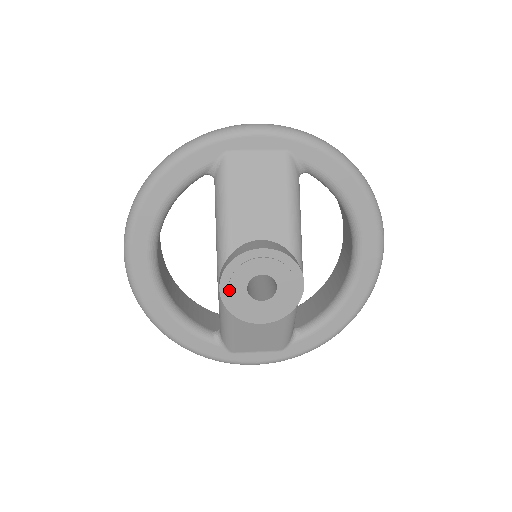
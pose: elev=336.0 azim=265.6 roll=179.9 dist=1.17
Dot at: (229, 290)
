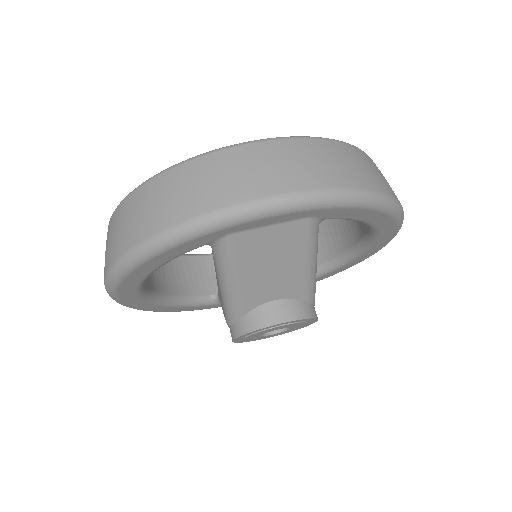
Dot at: (242, 340)
